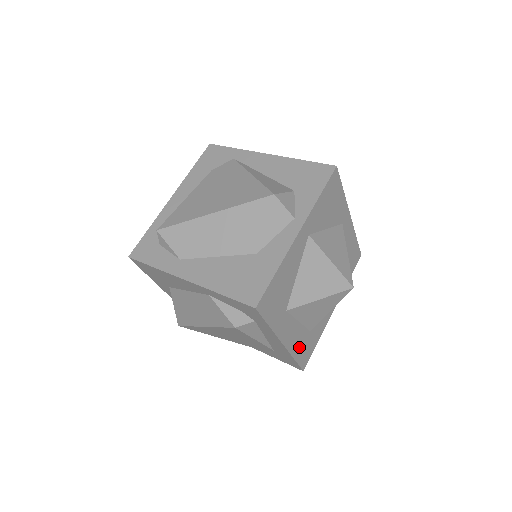
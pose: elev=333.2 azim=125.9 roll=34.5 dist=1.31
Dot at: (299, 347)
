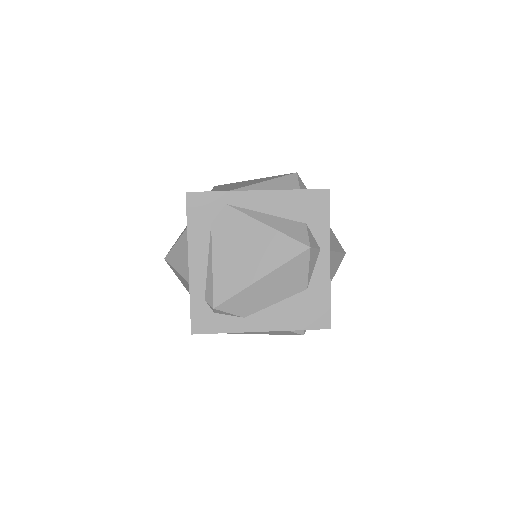
Dot at: occluded
